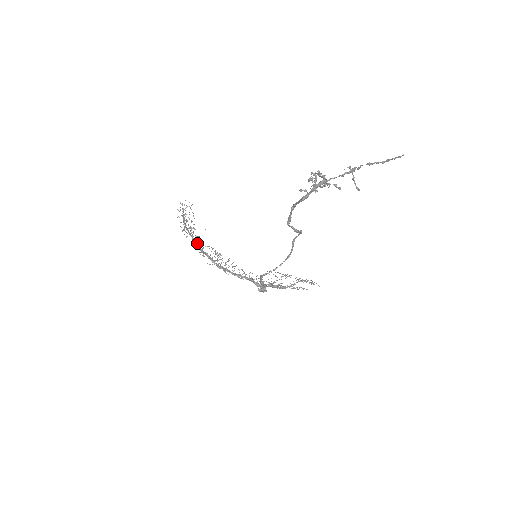
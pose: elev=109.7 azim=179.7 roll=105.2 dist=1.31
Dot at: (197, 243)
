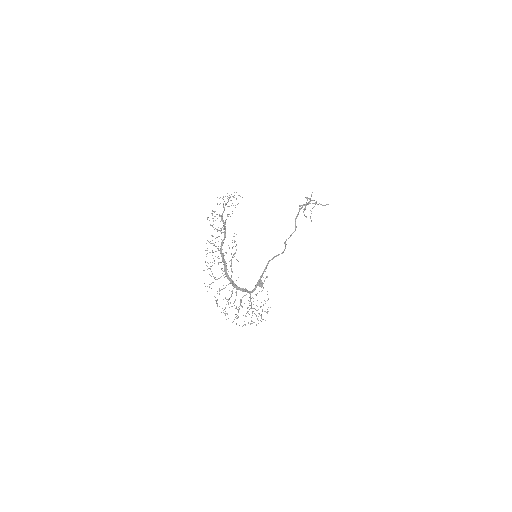
Dot at: (225, 228)
